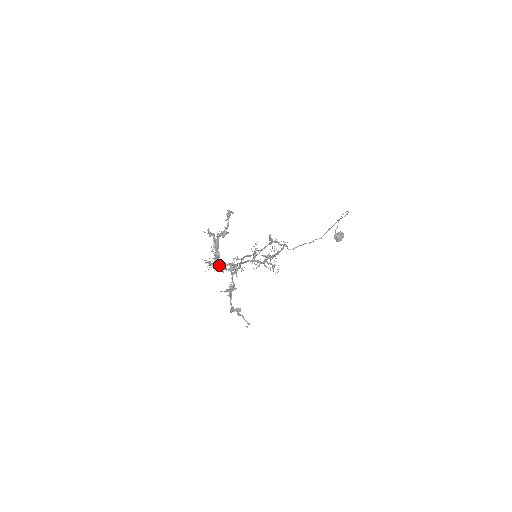
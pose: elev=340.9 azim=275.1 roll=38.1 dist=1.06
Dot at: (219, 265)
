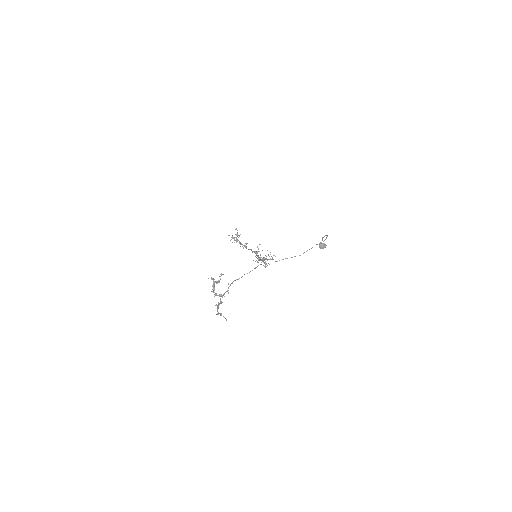
Dot at: occluded
